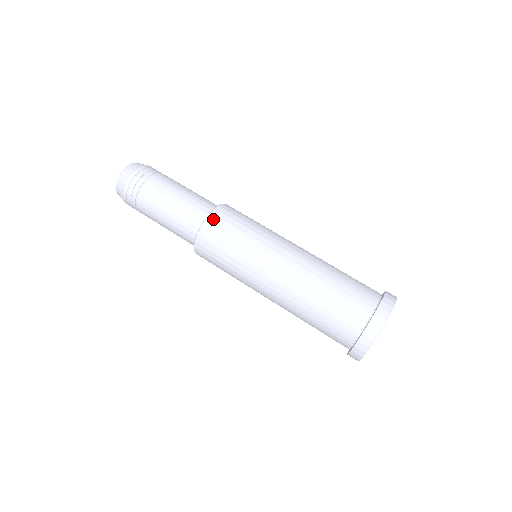
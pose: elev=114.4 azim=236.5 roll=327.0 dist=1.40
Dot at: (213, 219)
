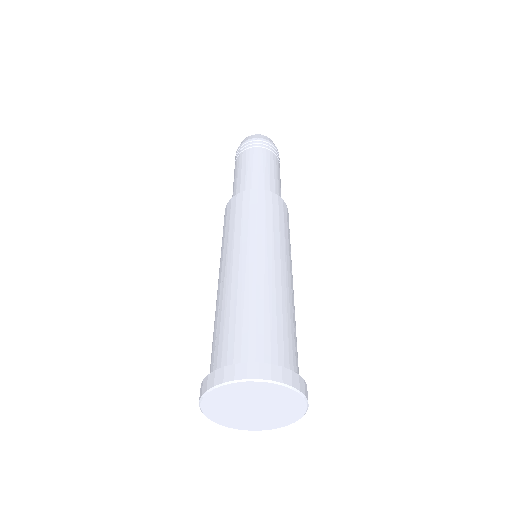
Dot at: (253, 193)
